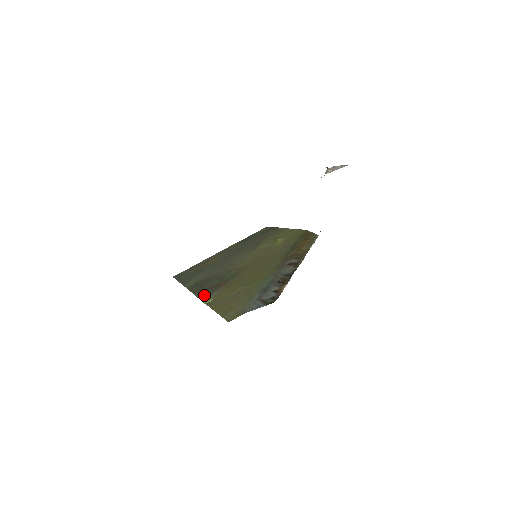
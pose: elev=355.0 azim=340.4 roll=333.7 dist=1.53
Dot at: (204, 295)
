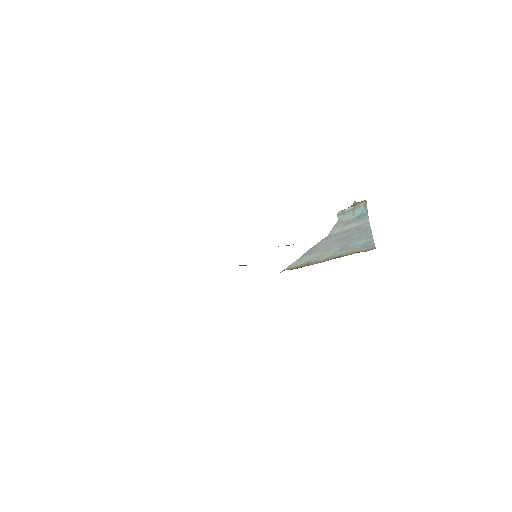
Dot at: occluded
